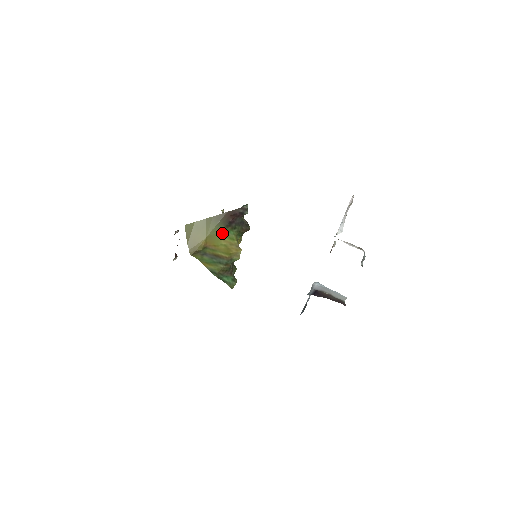
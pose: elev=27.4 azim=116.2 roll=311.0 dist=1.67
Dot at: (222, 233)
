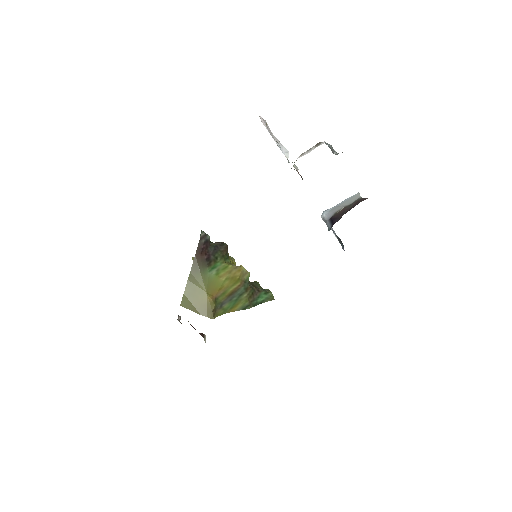
Dot at: (212, 274)
